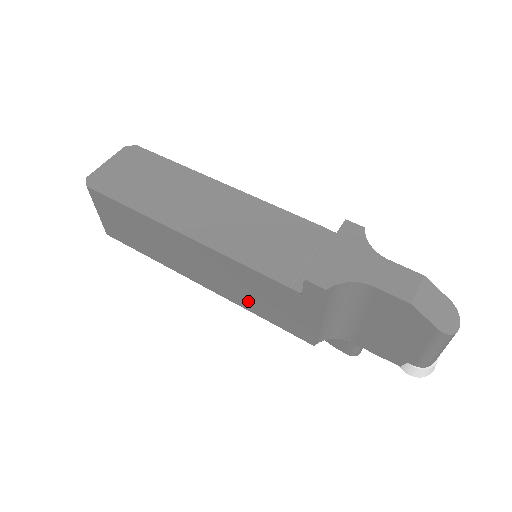
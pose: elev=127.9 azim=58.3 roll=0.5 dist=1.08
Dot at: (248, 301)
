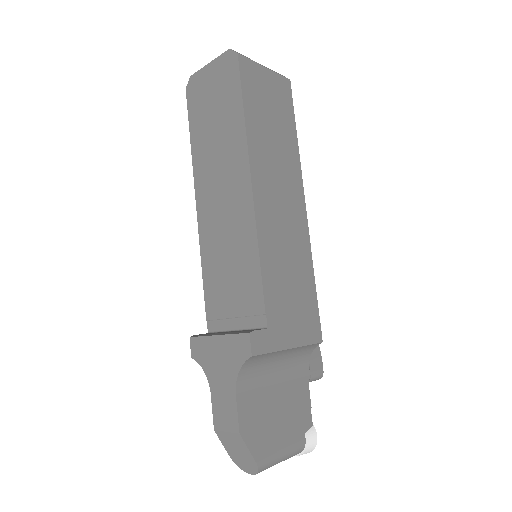
Dot at: occluded
